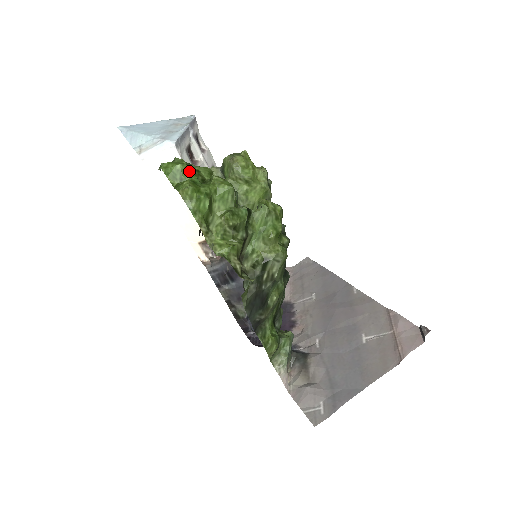
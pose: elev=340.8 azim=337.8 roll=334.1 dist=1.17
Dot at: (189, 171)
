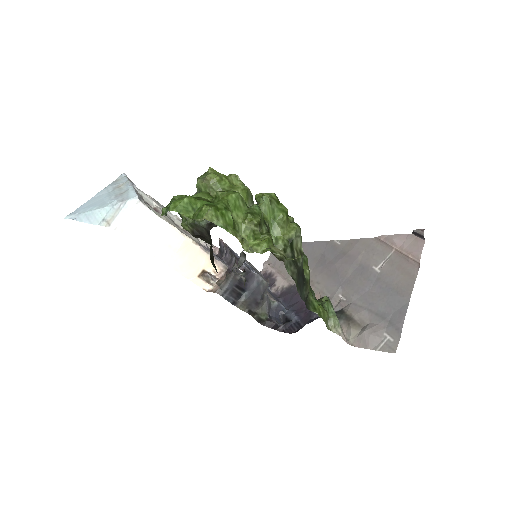
Dot at: (195, 200)
